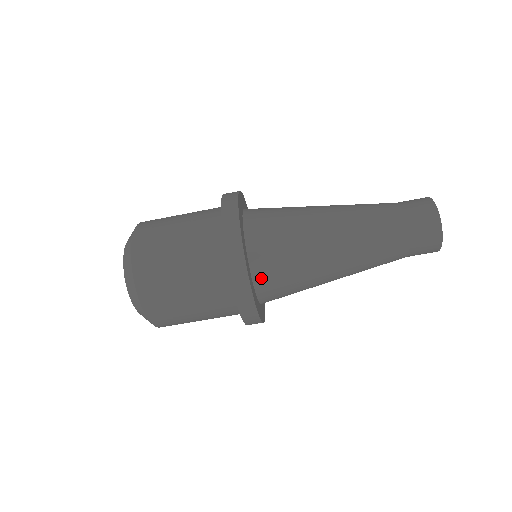
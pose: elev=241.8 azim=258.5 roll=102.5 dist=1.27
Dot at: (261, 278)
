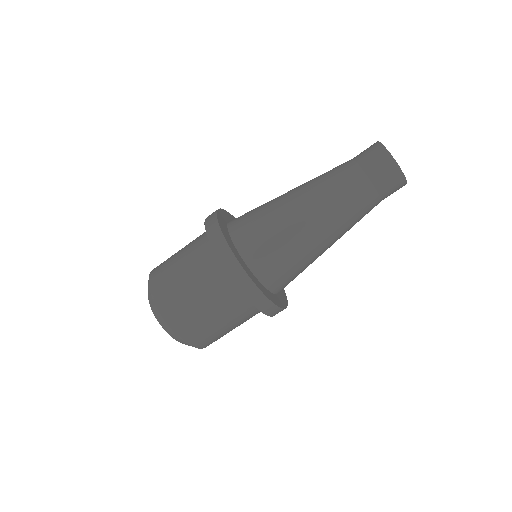
Dot at: (276, 286)
